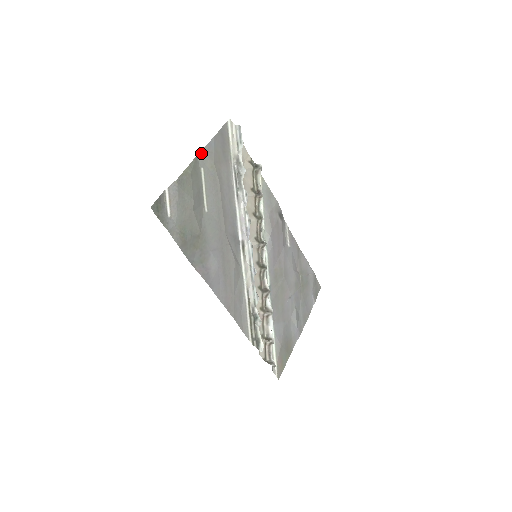
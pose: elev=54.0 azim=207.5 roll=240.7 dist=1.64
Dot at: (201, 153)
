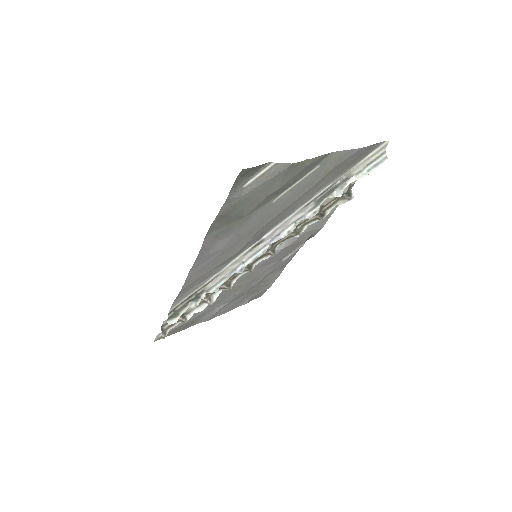
Dot at: (336, 153)
